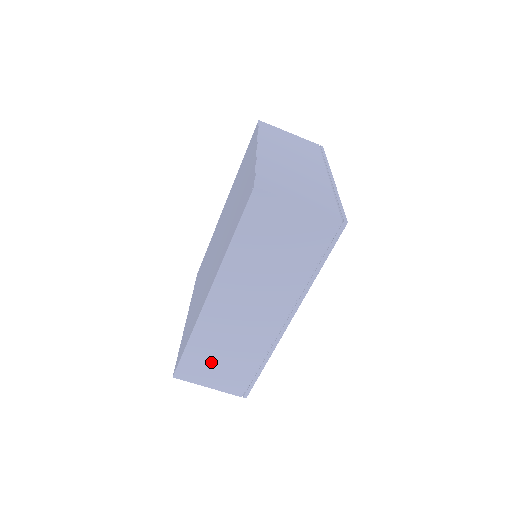
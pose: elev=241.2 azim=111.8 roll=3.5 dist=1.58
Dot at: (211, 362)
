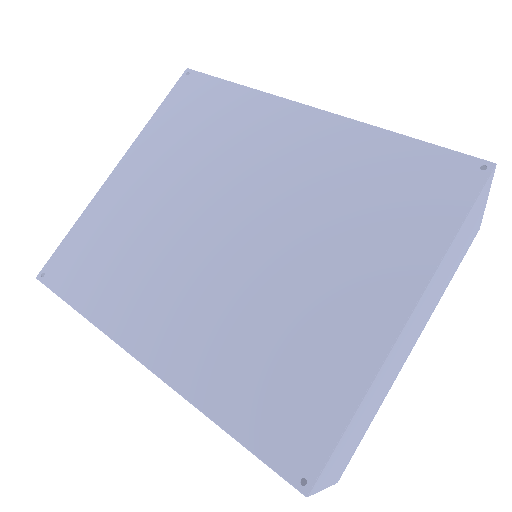
Dot at: occluded
